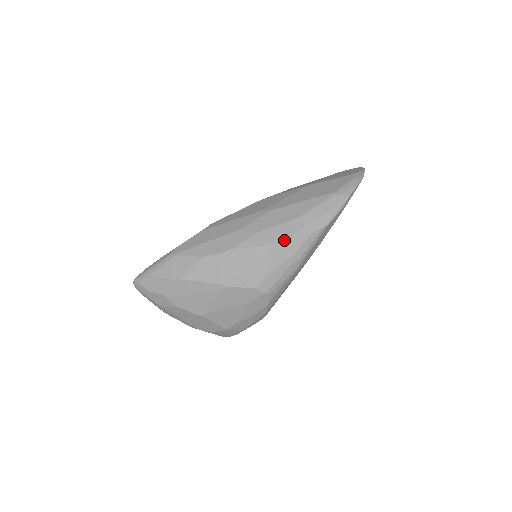
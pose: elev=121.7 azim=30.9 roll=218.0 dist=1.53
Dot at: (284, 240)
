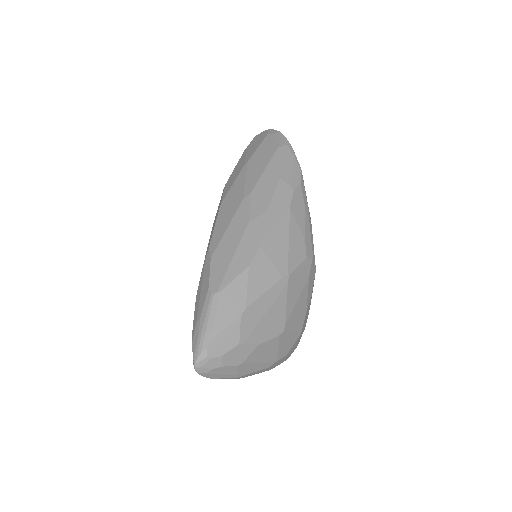
Dot at: (291, 199)
